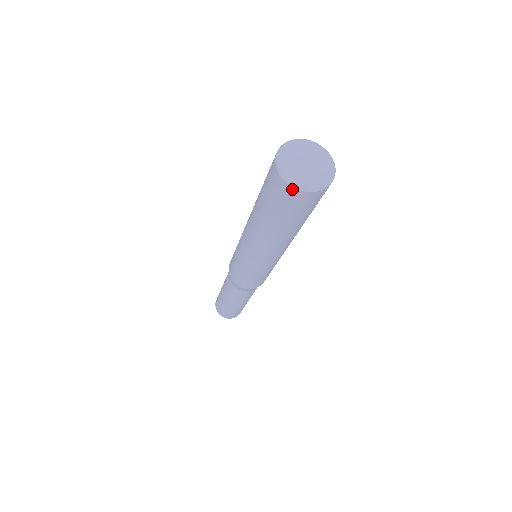
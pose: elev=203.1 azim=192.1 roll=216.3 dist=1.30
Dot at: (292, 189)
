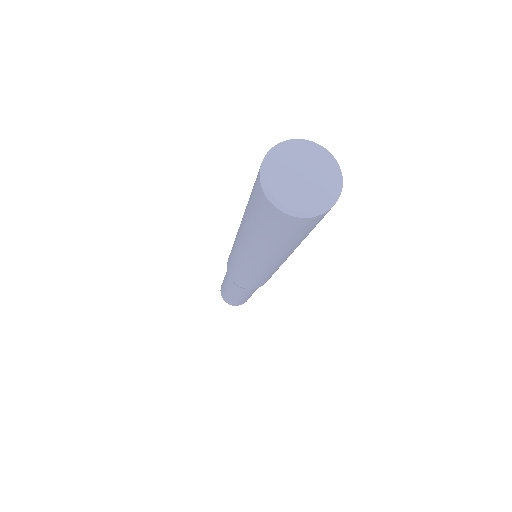
Dot at: (313, 218)
